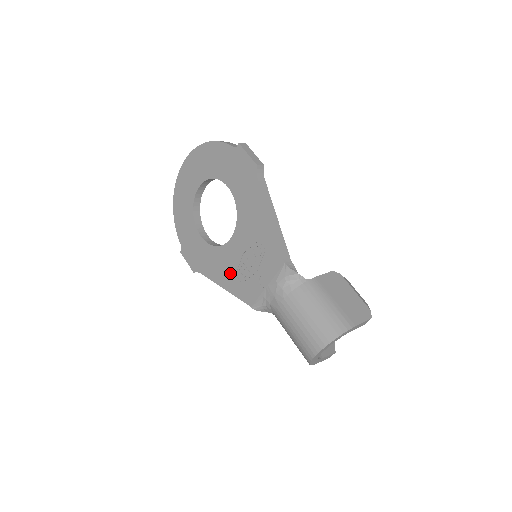
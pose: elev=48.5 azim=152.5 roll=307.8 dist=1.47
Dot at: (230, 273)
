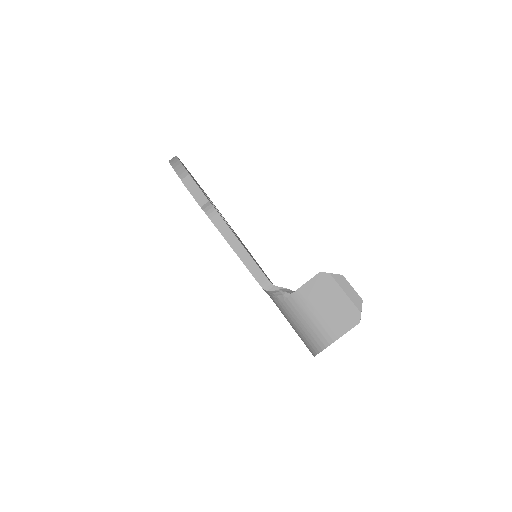
Dot at: occluded
